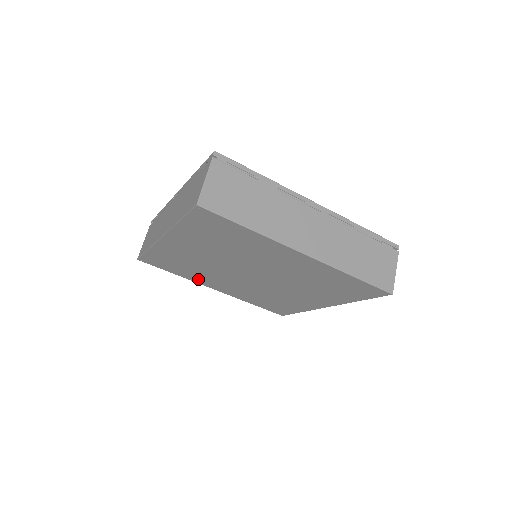
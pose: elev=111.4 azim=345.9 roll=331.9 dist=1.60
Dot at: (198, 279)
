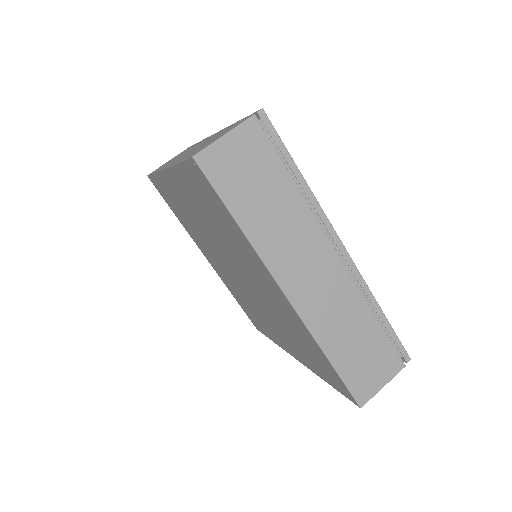
Dot at: (193, 236)
